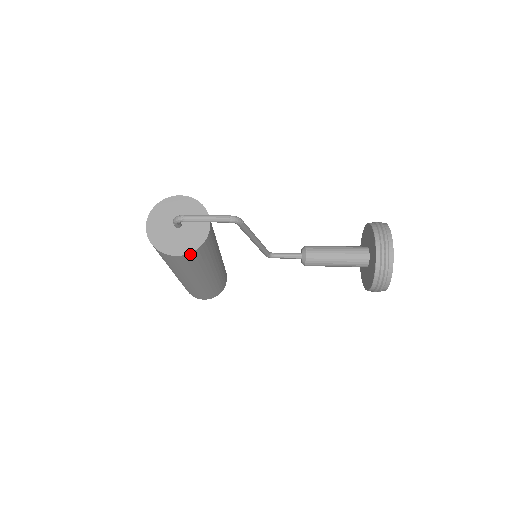
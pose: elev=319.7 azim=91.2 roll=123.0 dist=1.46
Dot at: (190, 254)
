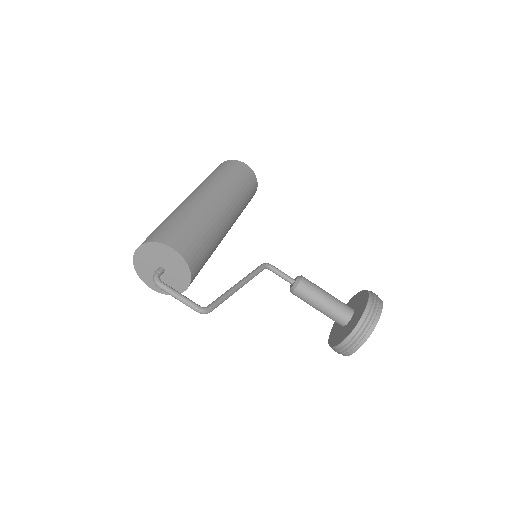
Dot at: occluded
